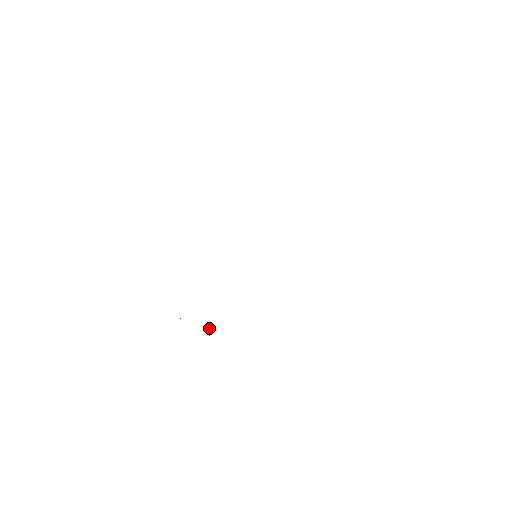
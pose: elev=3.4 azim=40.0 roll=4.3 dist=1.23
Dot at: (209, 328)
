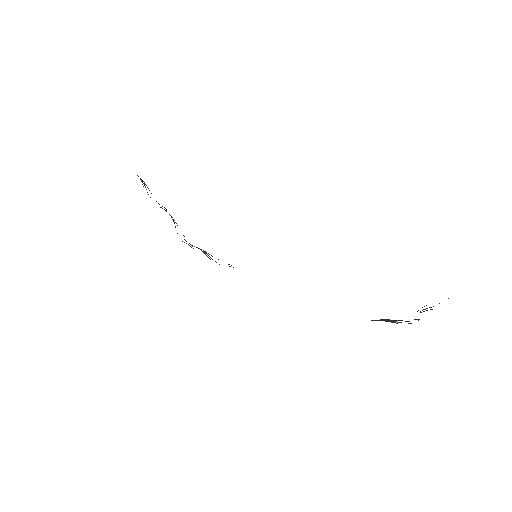
Dot at: (175, 226)
